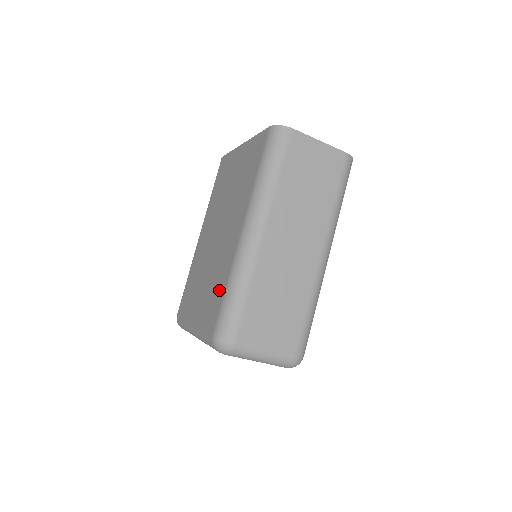
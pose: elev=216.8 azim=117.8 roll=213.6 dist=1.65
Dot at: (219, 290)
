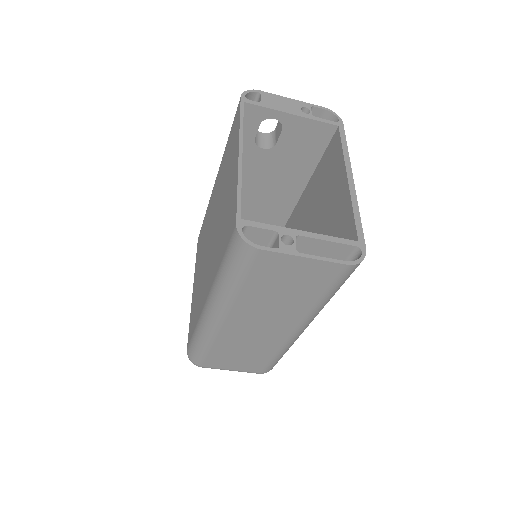
Dot at: (195, 318)
